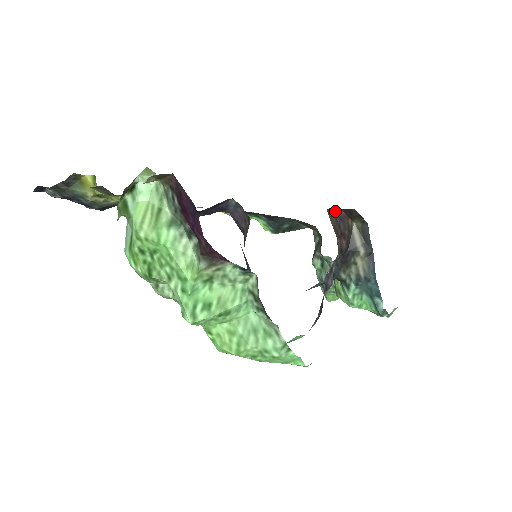
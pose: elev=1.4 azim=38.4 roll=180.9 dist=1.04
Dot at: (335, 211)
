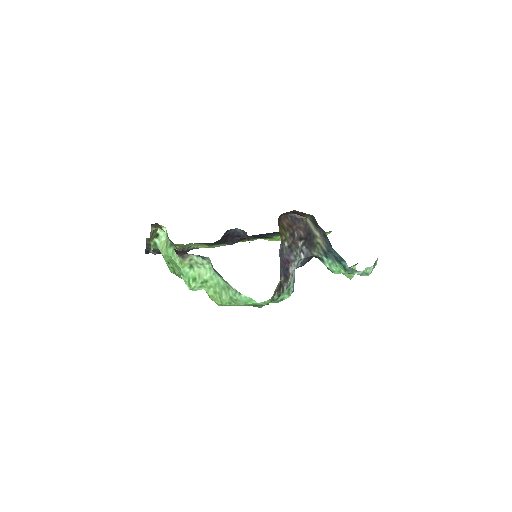
Dot at: (291, 215)
